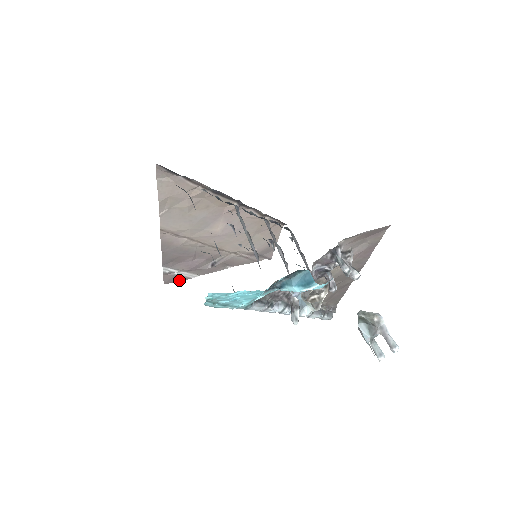
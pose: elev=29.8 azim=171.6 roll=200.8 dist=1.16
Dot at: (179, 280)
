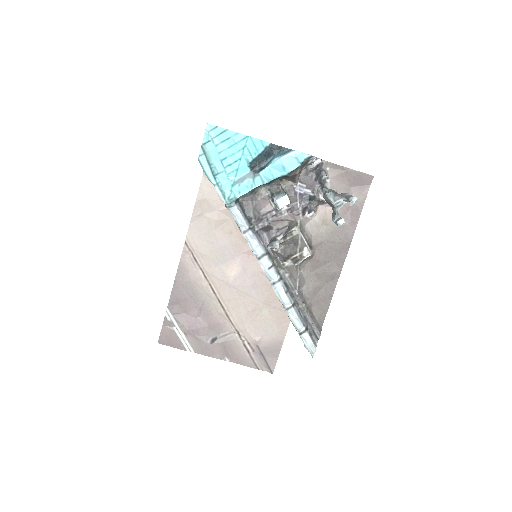
Dot at: (174, 346)
